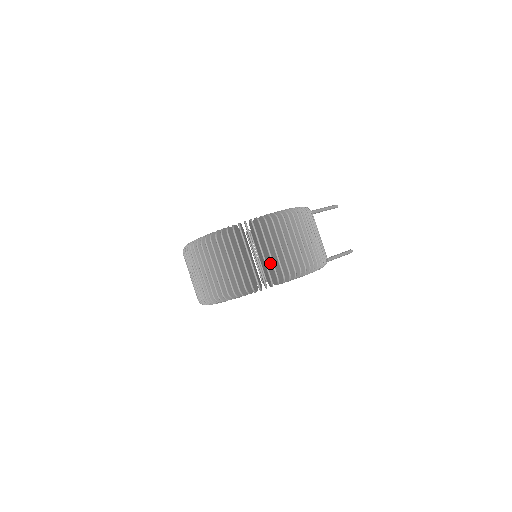
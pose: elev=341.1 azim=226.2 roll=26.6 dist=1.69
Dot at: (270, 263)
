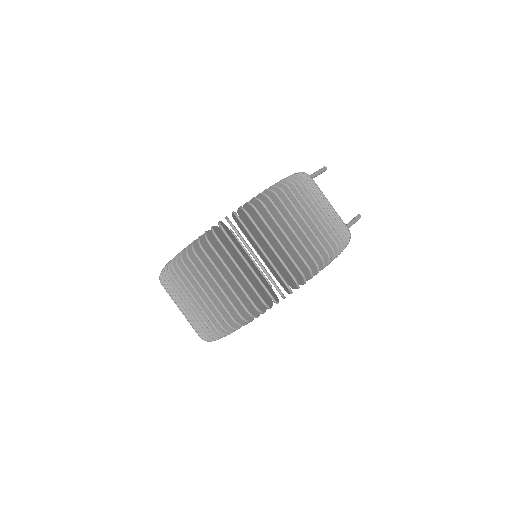
Dot at: (285, 258)
